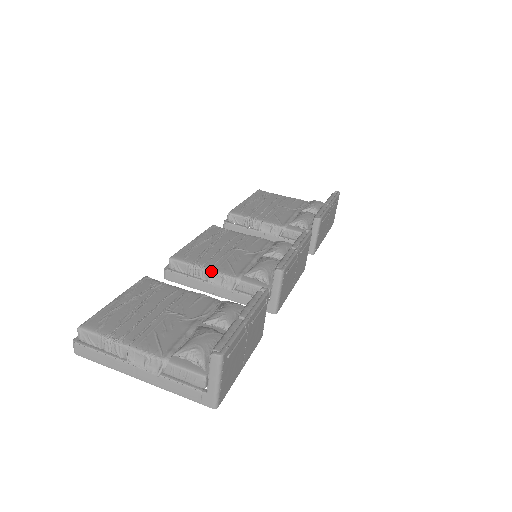
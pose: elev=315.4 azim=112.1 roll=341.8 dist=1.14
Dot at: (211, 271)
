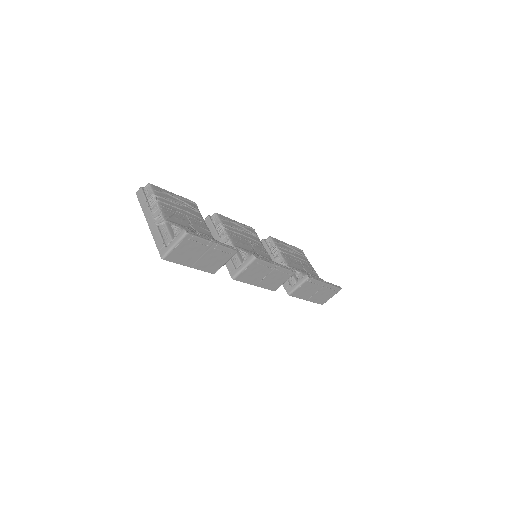
Dot at: (226, 233)
